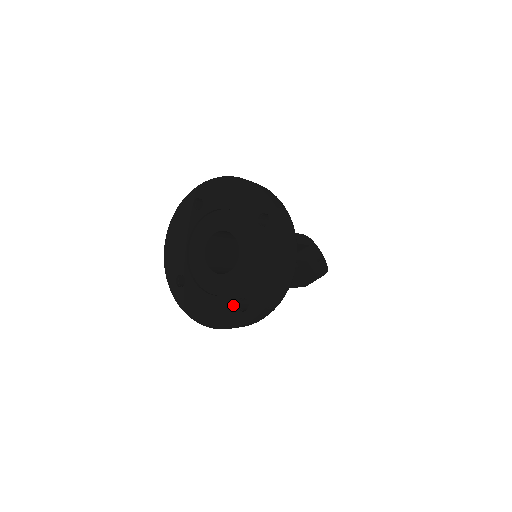
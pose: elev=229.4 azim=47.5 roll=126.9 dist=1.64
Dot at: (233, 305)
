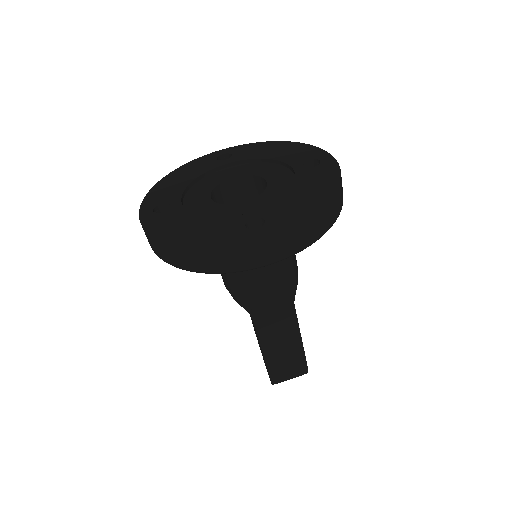
Dot at: (238, 224)
